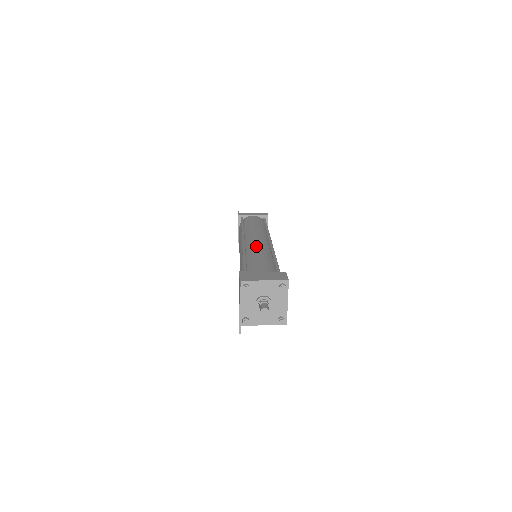
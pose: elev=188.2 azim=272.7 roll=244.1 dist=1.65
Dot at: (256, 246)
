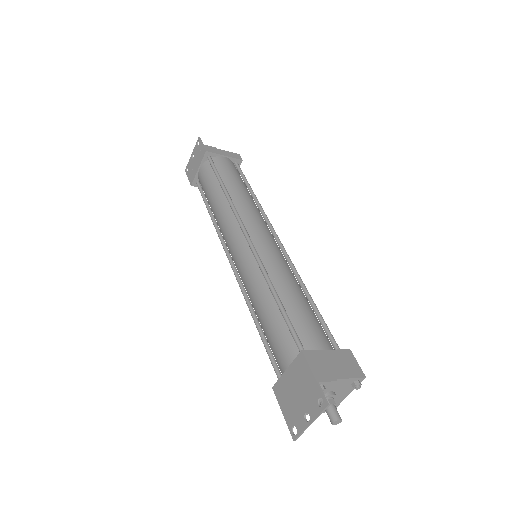
Dot at: (277, 262)
